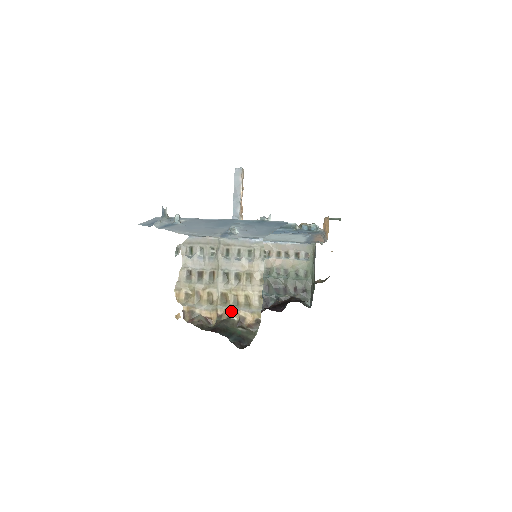
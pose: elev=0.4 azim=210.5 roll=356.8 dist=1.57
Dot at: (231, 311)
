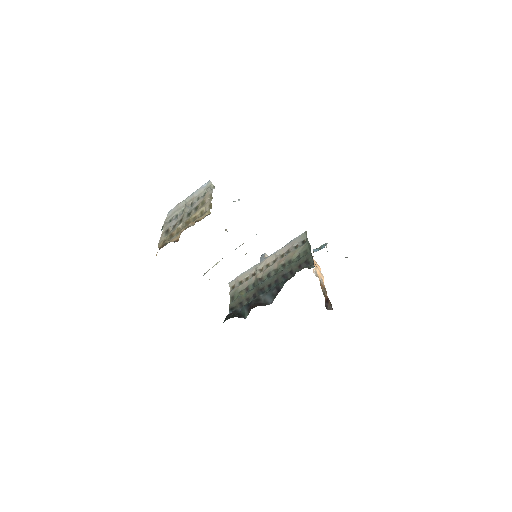
Dot at: (190, 223)
